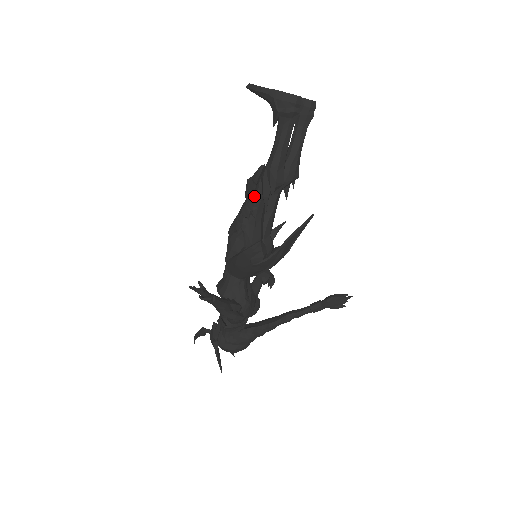
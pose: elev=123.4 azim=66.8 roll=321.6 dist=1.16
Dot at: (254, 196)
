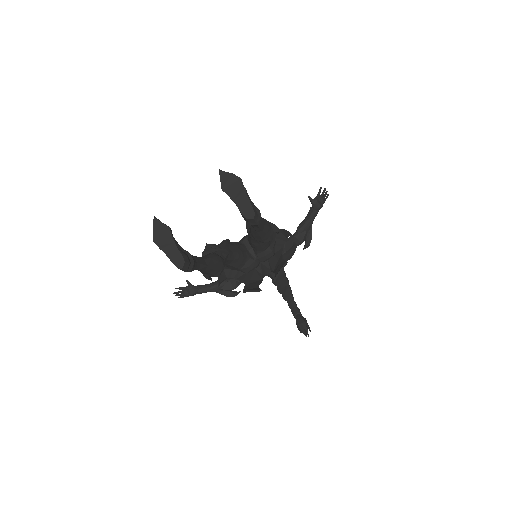
Dot at: occluded
